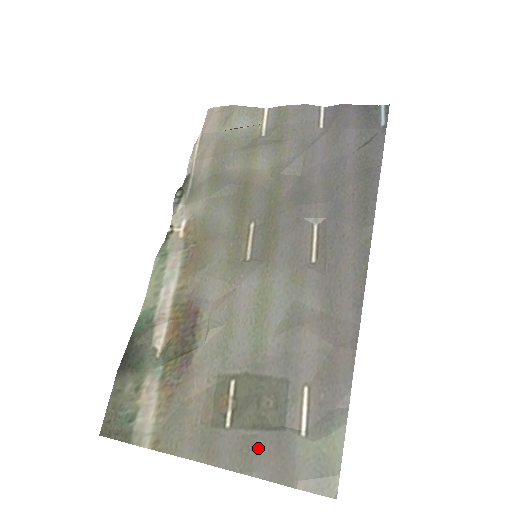
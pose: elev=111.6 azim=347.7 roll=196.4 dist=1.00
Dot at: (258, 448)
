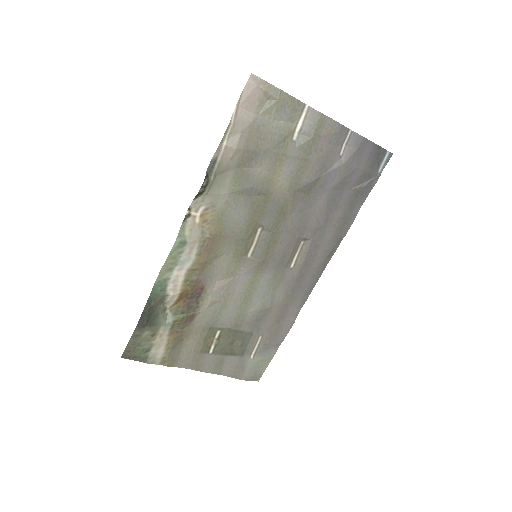
Dot at: (226, 363)
